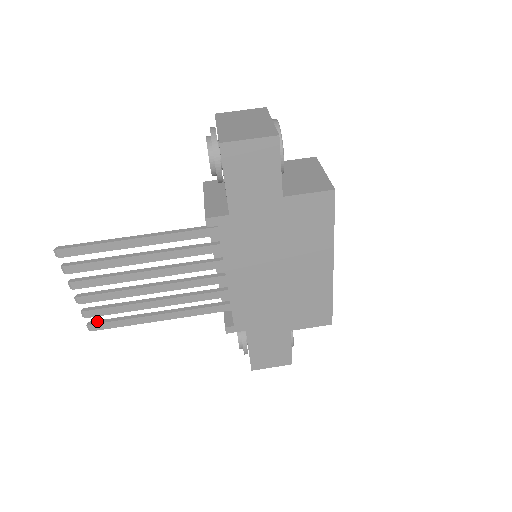
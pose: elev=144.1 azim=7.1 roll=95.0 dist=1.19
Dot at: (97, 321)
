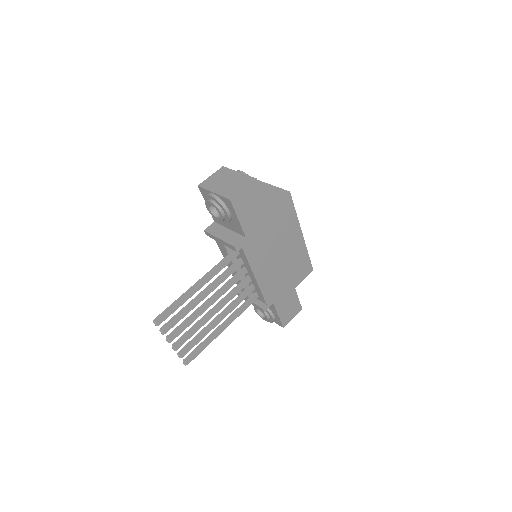
Dot at: (188, 356)
